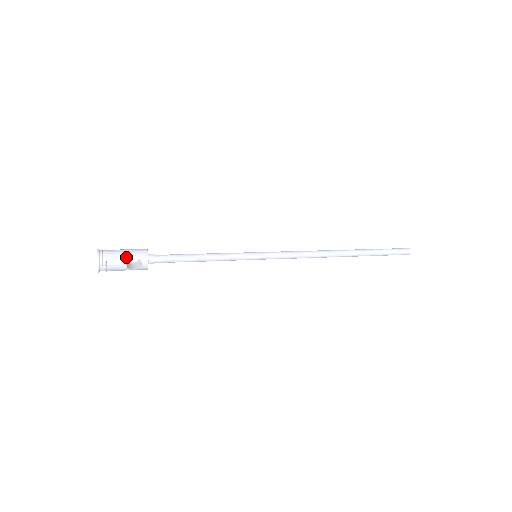
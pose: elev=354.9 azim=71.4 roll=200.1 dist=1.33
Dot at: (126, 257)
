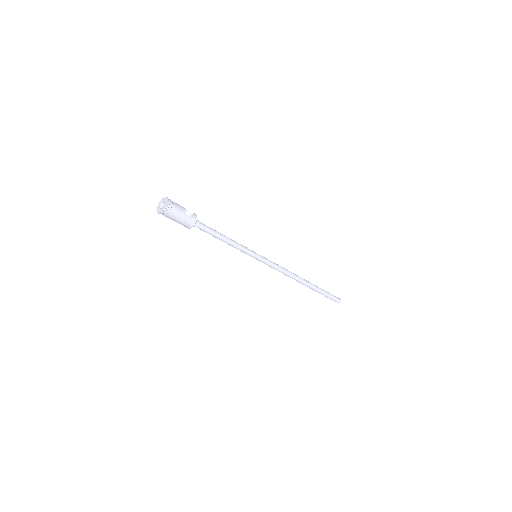
Dot at: occluded
